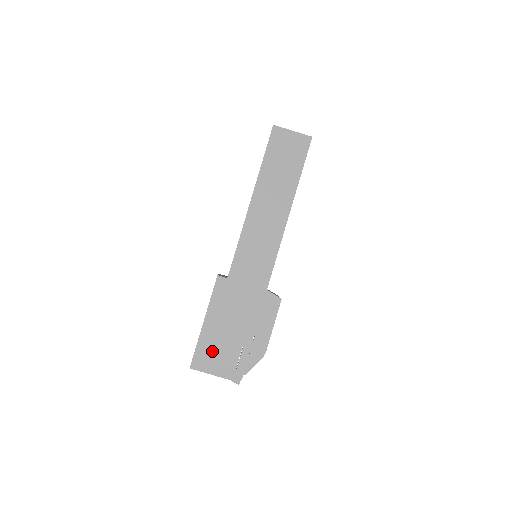
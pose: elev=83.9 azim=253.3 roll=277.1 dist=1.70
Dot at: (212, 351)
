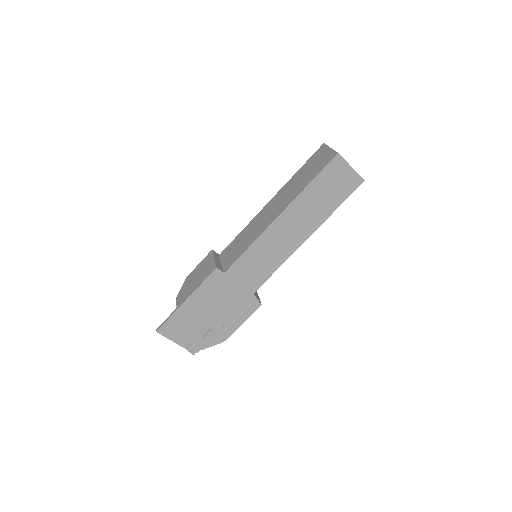
Dot at: (182, 325)
